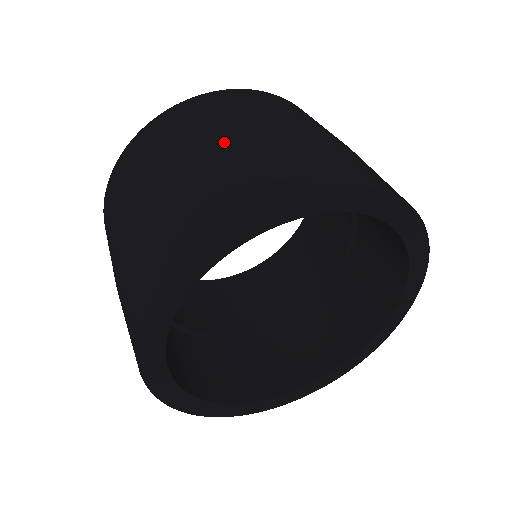
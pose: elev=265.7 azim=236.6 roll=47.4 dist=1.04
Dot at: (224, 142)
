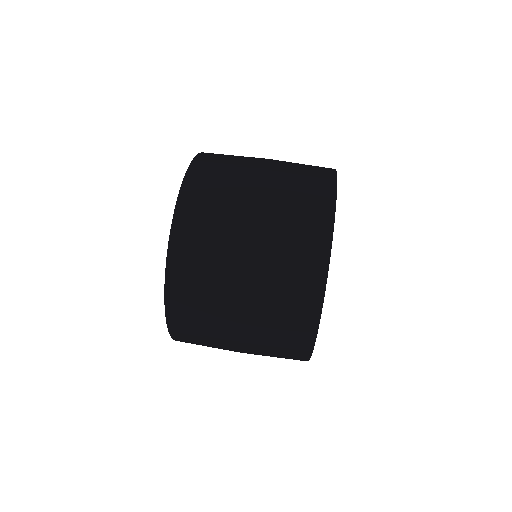
Dot at: (271, 163)
